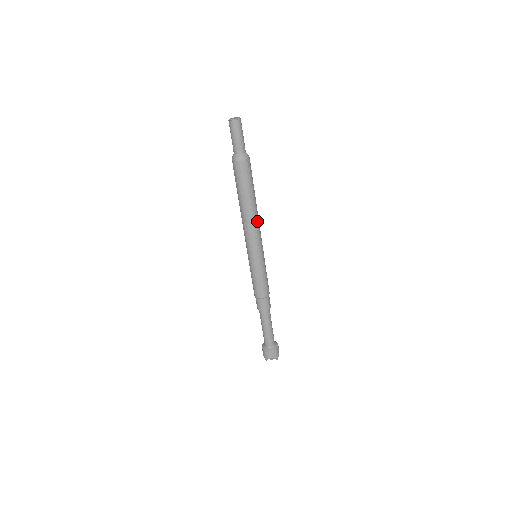
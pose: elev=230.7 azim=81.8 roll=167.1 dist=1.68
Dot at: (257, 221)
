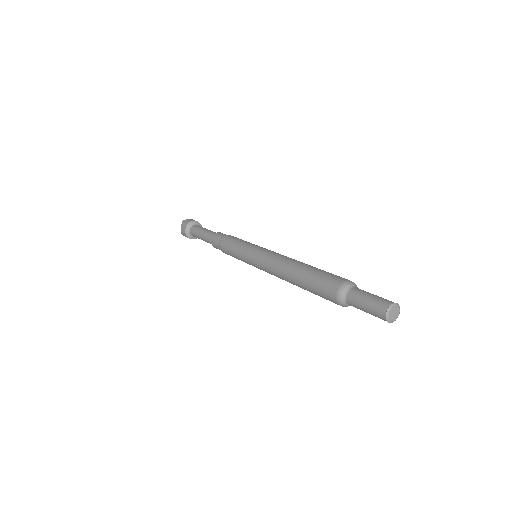
Dot at: occluded
